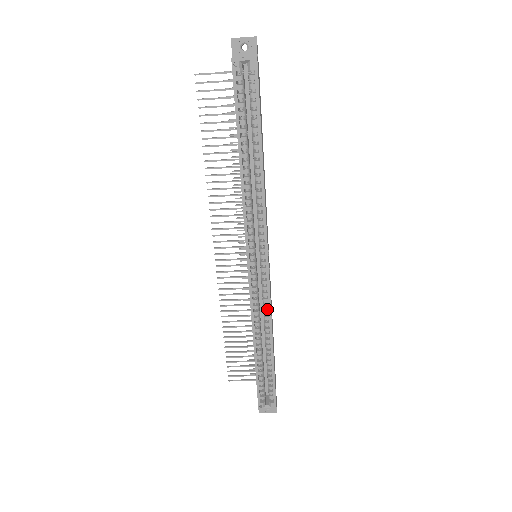
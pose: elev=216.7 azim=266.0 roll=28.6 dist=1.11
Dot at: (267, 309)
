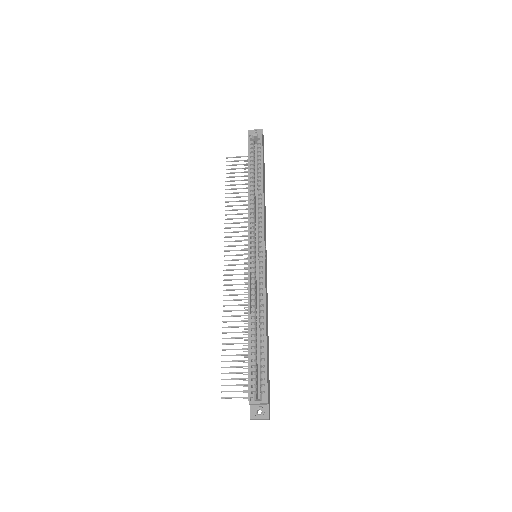
Dot at: (262, 291)
